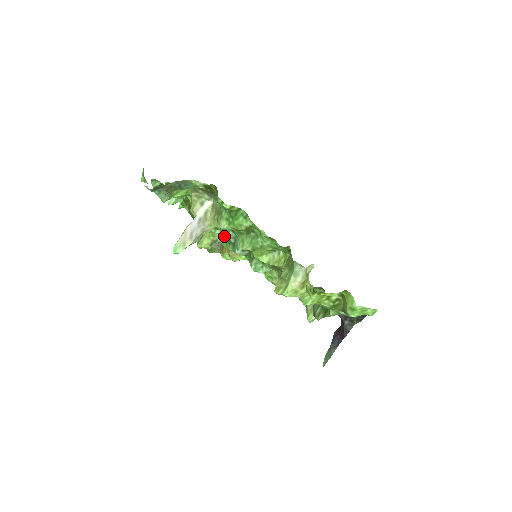
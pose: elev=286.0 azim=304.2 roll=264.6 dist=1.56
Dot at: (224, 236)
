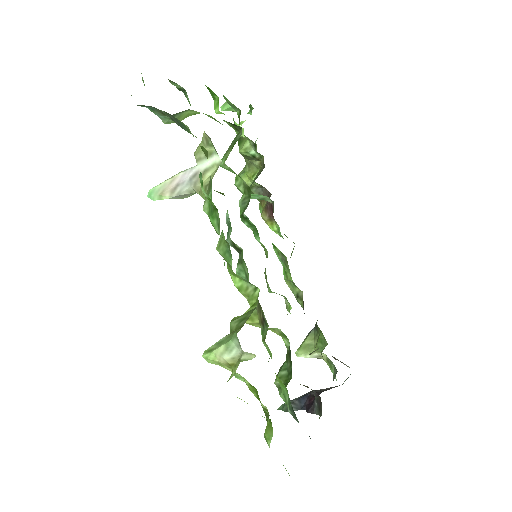
Dot at: (244, 200)
